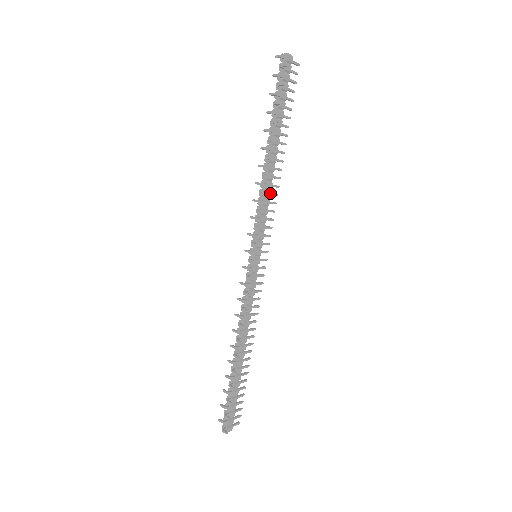
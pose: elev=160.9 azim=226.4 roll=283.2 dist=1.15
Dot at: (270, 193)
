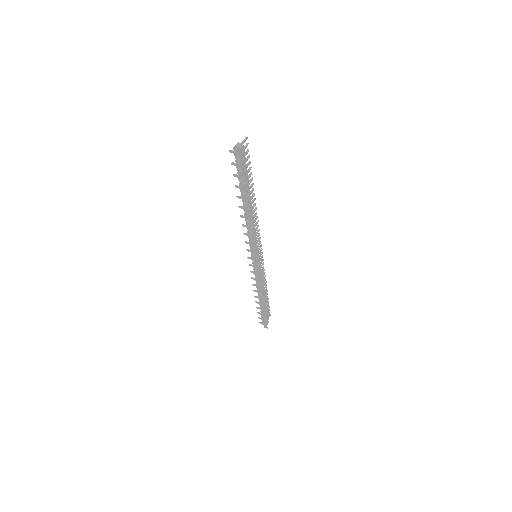
Dot at: (254, 226)
